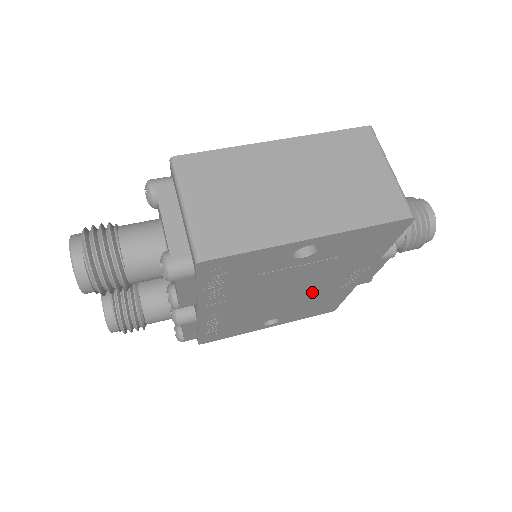
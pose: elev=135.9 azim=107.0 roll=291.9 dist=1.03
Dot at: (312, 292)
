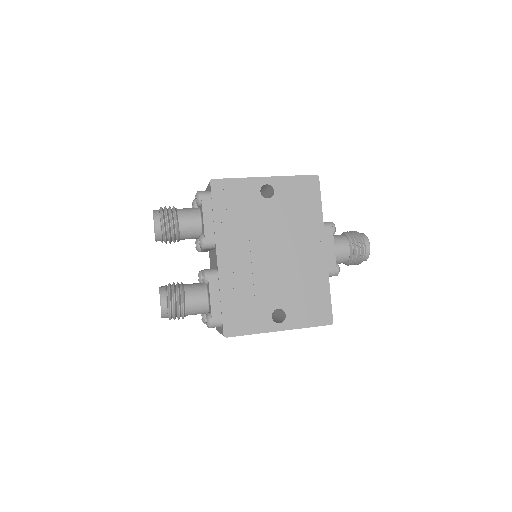
Dot at: (294, 262)
